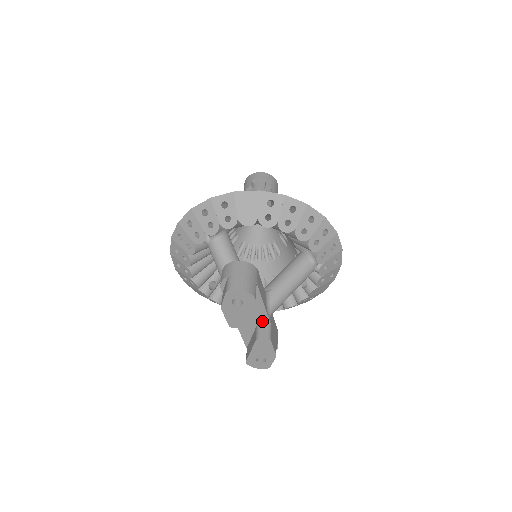
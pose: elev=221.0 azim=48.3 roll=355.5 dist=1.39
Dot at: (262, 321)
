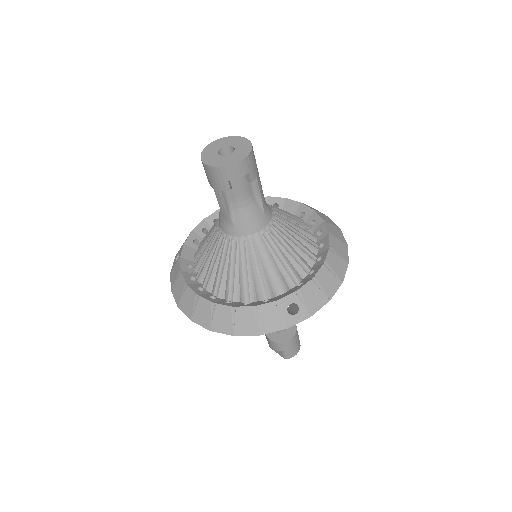
Dot at: occluded
